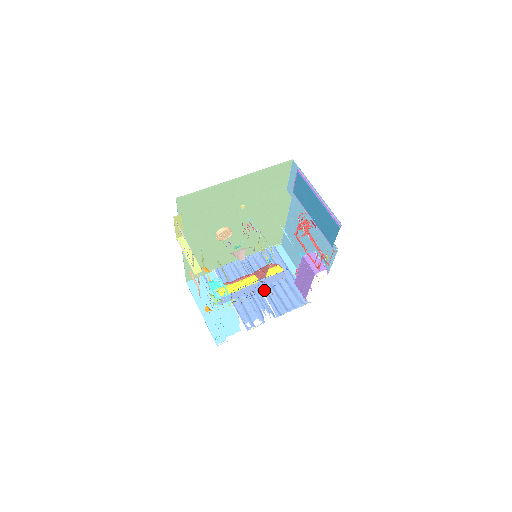
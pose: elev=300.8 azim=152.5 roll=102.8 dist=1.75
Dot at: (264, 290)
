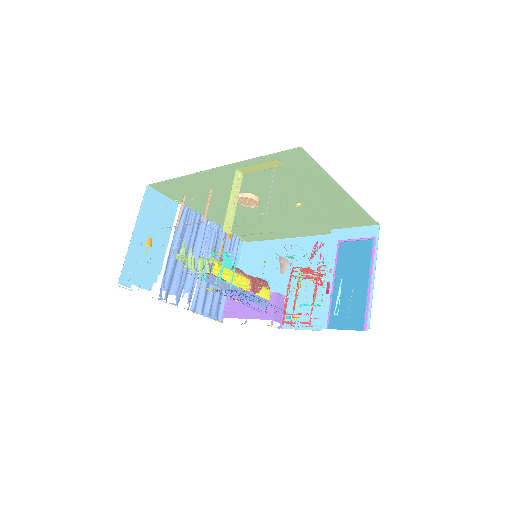
Dot at: occluded
